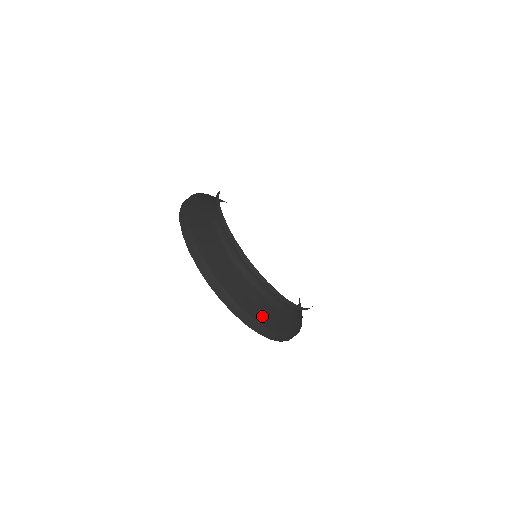
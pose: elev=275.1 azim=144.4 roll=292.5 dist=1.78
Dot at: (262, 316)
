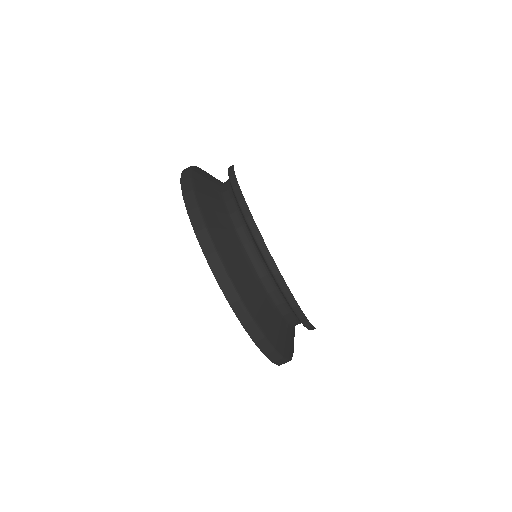
Dot at: (240, 280)
